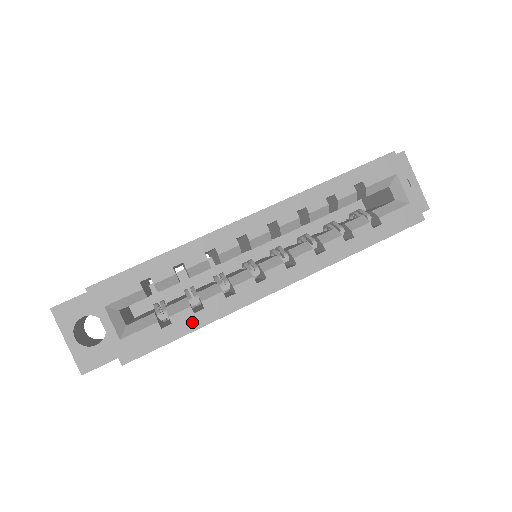
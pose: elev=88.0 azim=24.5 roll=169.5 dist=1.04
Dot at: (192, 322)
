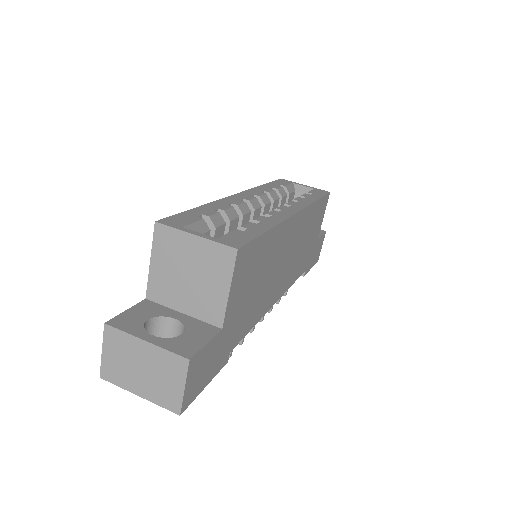
Dot at: (261, 227)
